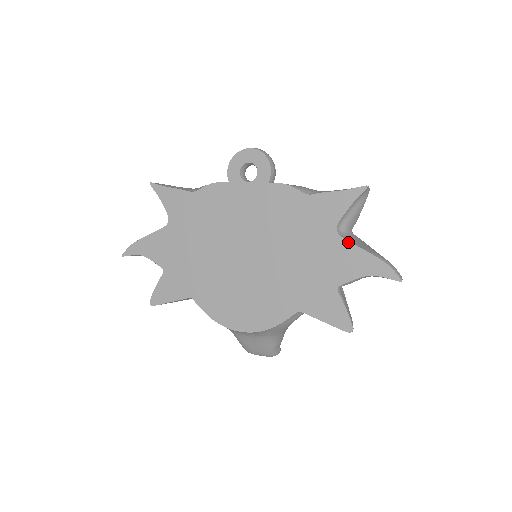
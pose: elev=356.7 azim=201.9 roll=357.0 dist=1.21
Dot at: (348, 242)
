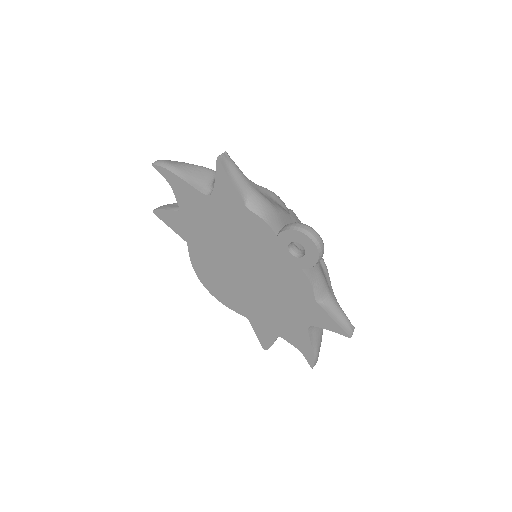
Dot at: (308, 335)
